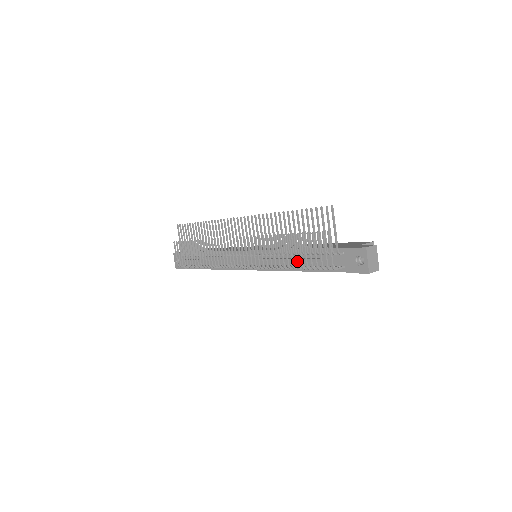
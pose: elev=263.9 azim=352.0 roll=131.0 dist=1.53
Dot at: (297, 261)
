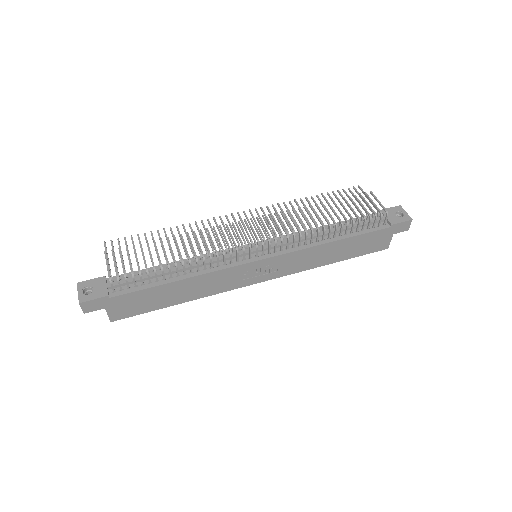
Dot at: (345, 217)
